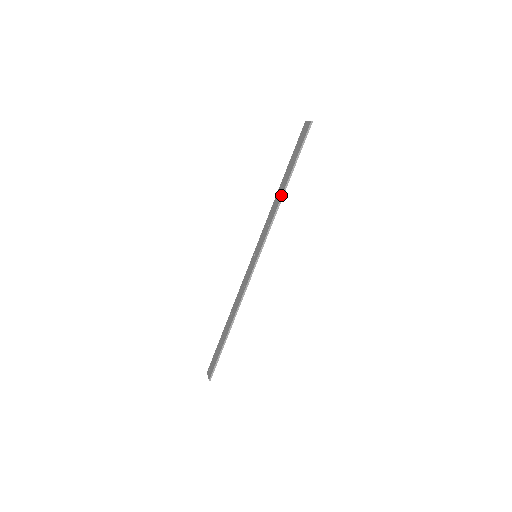
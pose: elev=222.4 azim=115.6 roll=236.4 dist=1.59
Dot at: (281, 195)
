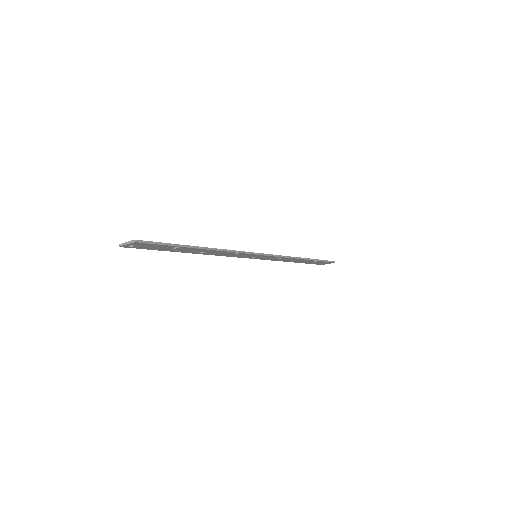
Dot at: (300, 257)
